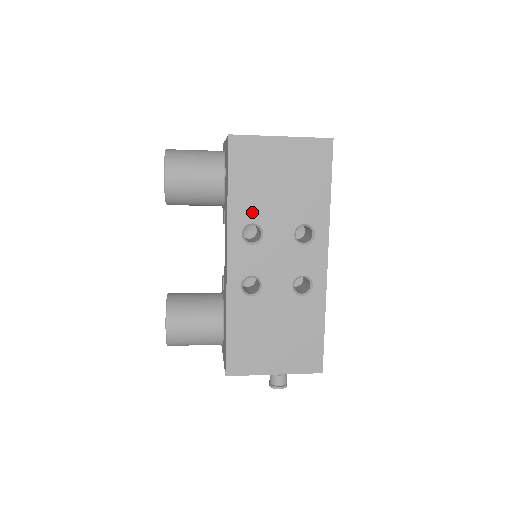
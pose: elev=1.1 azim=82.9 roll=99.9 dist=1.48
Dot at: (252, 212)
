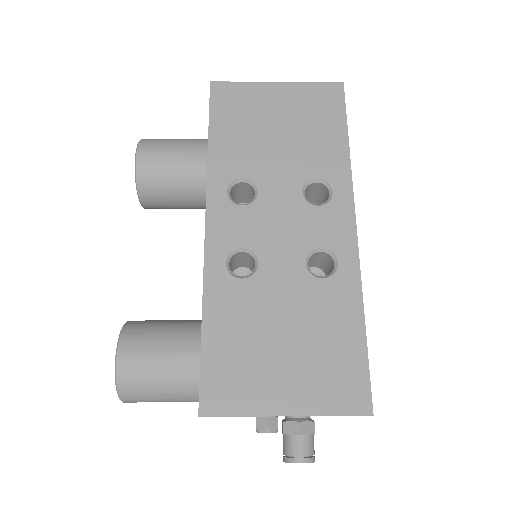
Dot at: (241, 165)
